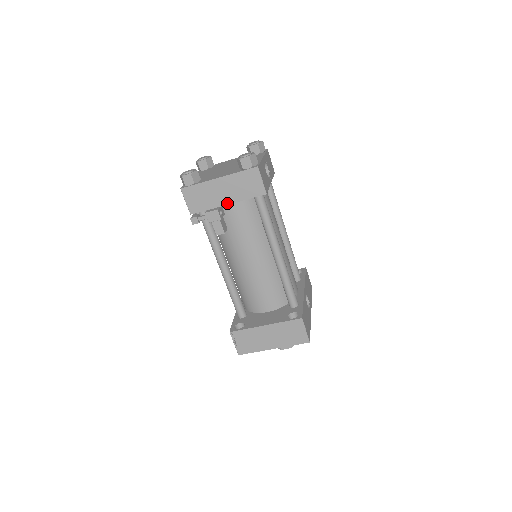
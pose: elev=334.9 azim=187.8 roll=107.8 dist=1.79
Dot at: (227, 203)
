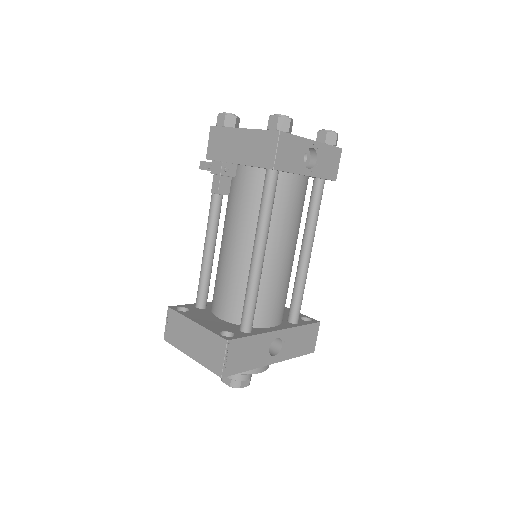
Dot at: (237, 162)
